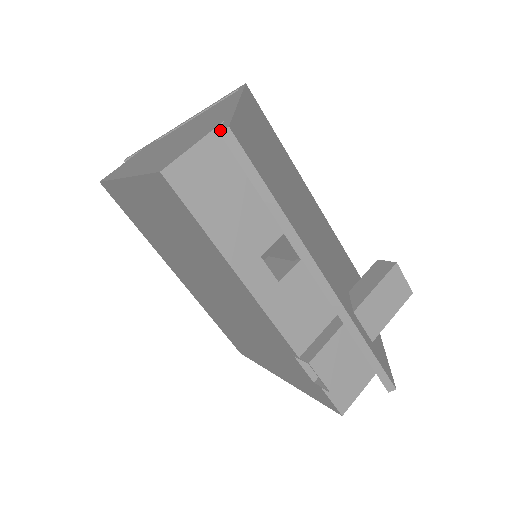
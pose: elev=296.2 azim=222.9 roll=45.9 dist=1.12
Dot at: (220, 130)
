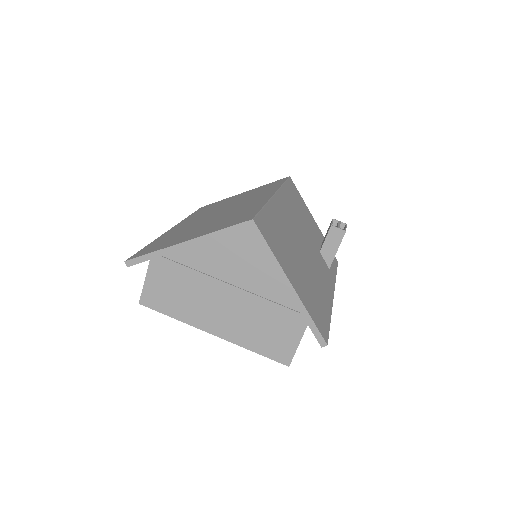
Dot at: (320, 345)
